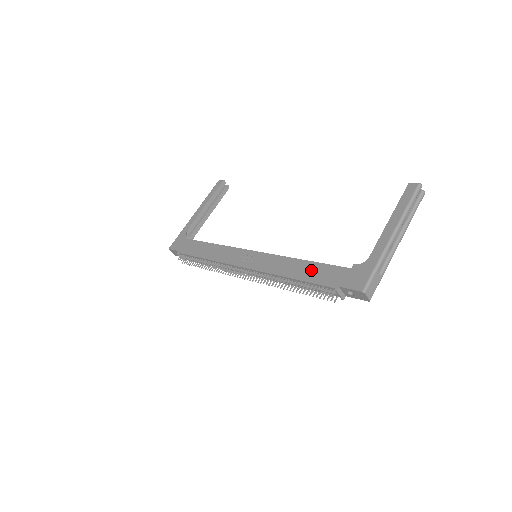
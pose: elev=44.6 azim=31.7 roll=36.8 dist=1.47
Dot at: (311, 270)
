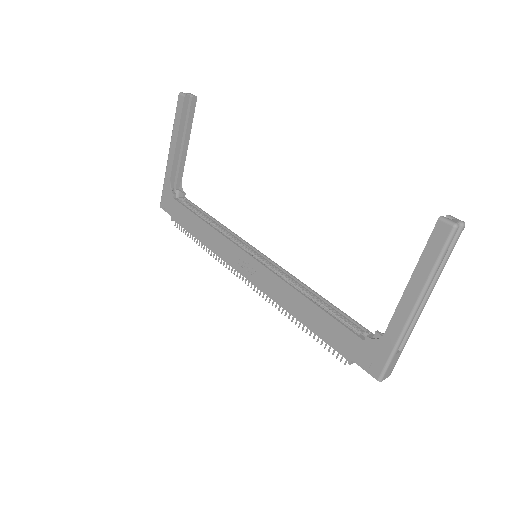
Dot at: (319, 321)
